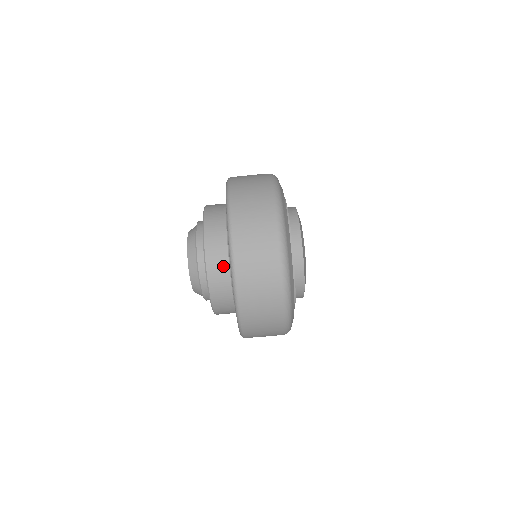
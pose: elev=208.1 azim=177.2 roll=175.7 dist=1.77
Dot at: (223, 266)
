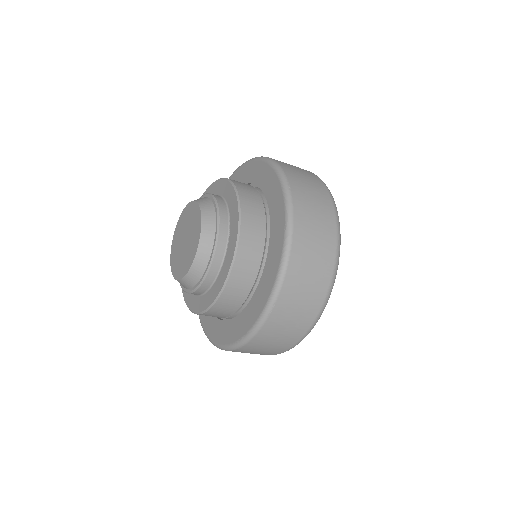
Dot at: (259, 231)
